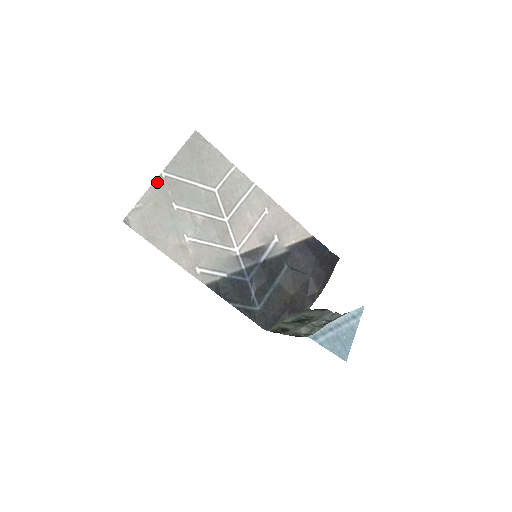
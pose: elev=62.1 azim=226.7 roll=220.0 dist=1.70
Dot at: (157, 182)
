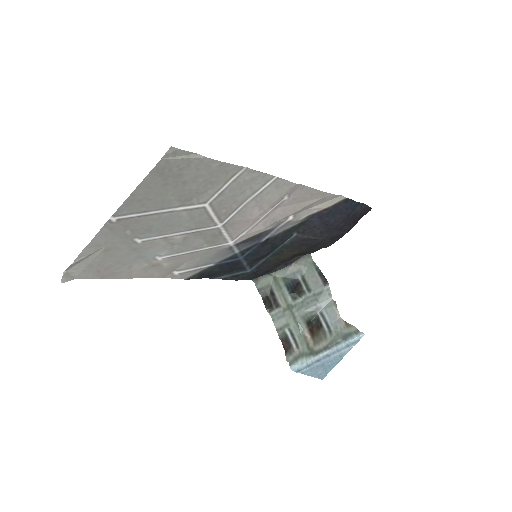
Dot at: (104, 230)
